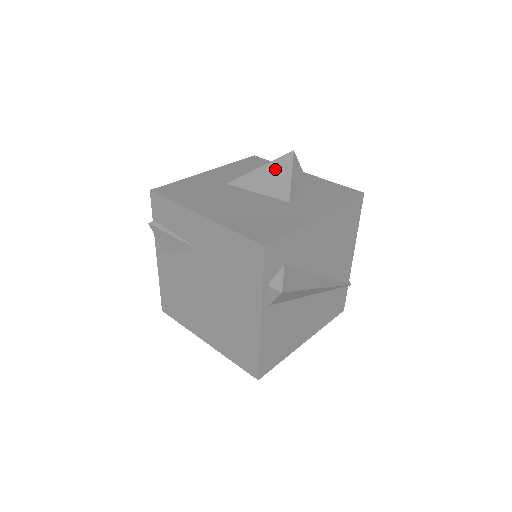
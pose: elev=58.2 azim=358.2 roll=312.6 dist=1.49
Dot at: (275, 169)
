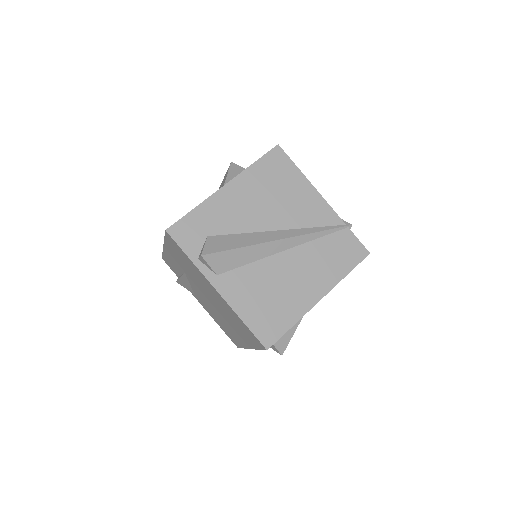
Dot at: occluded
